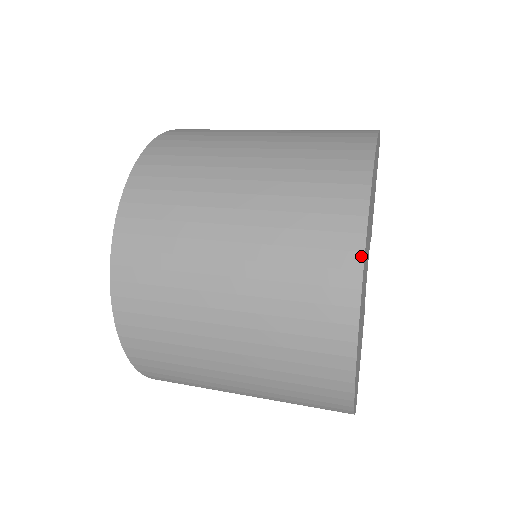
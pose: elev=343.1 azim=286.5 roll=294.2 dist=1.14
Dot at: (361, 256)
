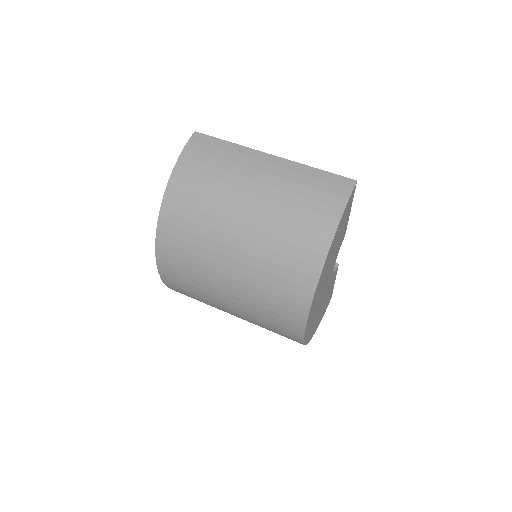
Dot at: (302, 337)
